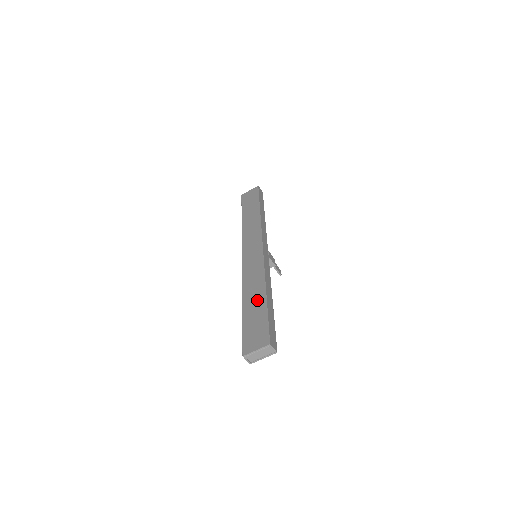
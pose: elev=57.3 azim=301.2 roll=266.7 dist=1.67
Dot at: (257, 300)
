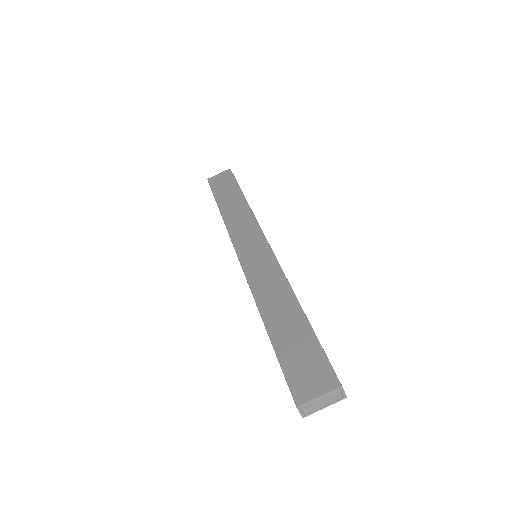
Dot at: (289, 317)
